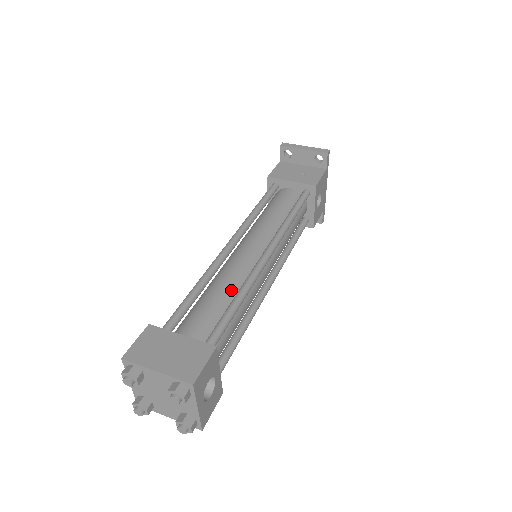
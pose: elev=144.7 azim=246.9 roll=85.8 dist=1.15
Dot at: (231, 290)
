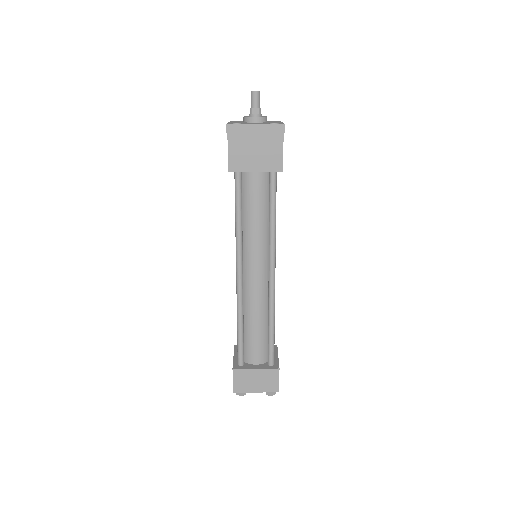
Dot at: (262, 317)
